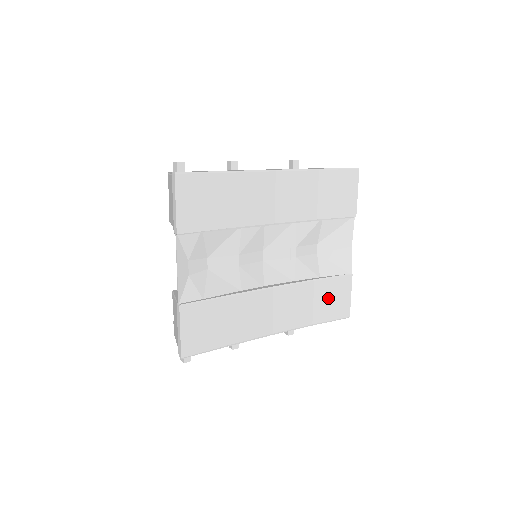
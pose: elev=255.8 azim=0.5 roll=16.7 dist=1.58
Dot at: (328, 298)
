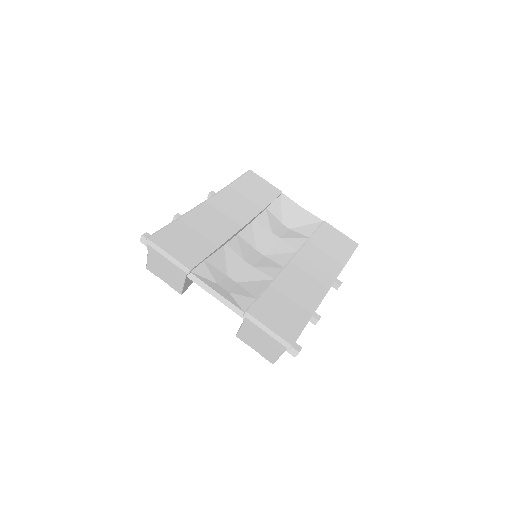
Dot at: (330, 244)
